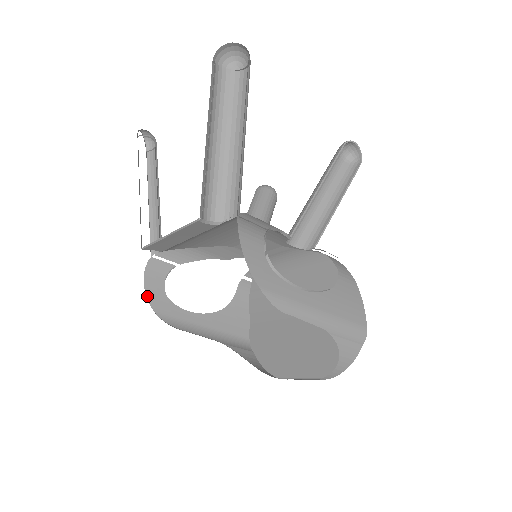
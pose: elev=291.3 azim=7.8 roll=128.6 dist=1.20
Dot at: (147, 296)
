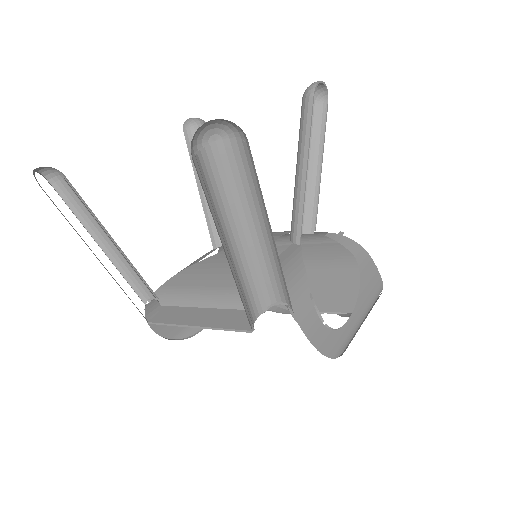
Dot at: (159, 334)
